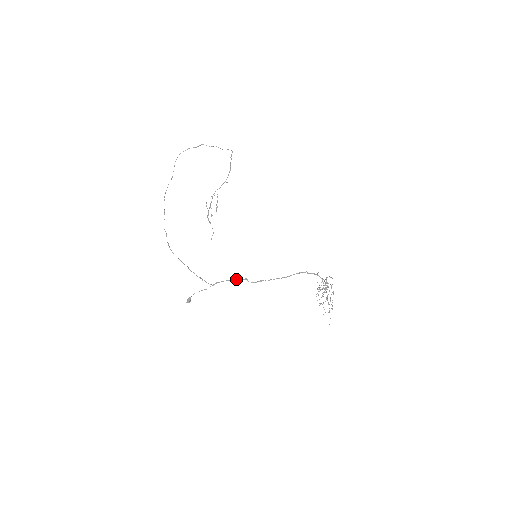
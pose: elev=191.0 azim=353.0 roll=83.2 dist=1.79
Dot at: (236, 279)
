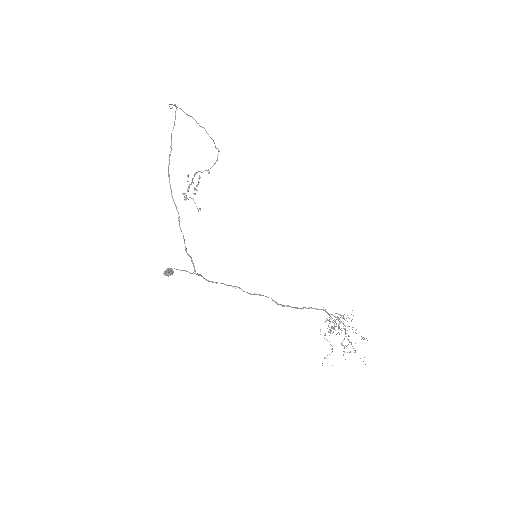
Dot at: occluded
